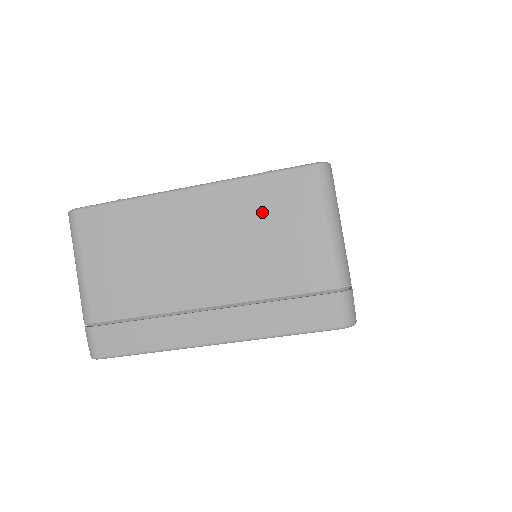
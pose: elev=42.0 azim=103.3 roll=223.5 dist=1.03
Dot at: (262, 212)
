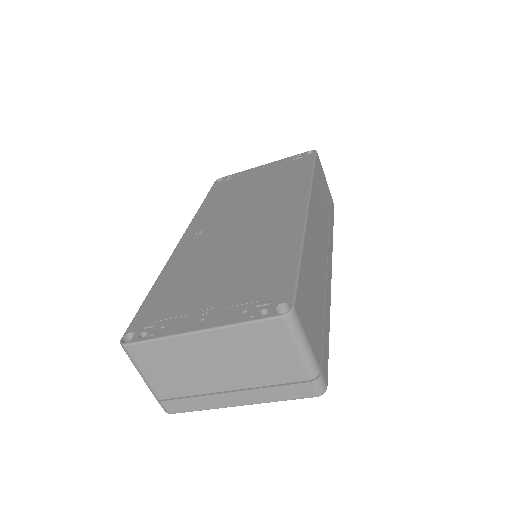
Dot at: (252, 344)
